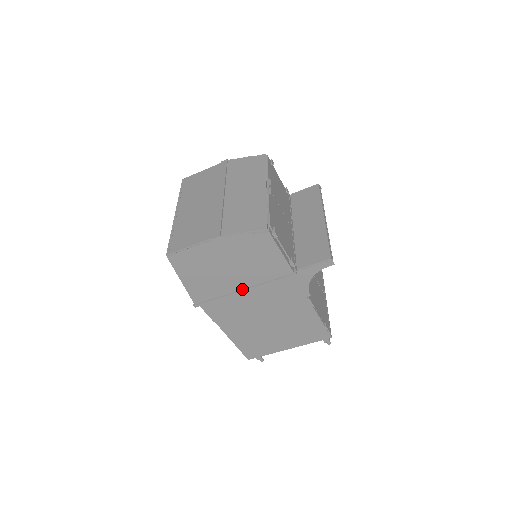
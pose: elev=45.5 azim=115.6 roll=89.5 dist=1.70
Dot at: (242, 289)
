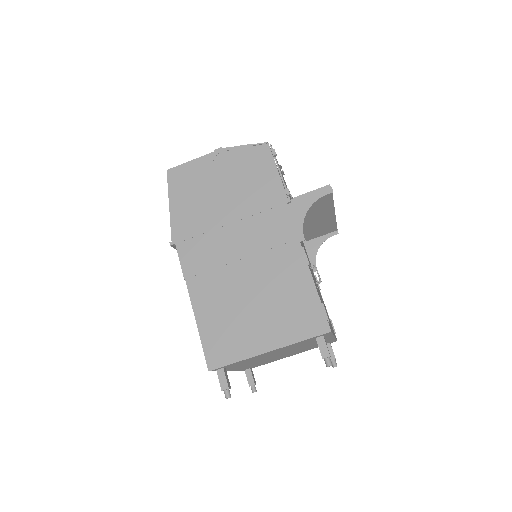
Dot at: (228, 221)
